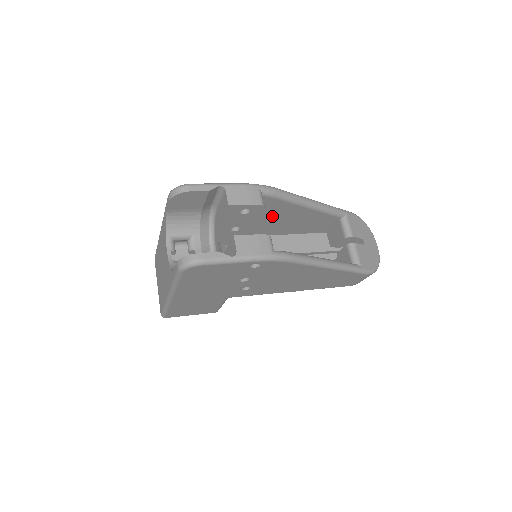
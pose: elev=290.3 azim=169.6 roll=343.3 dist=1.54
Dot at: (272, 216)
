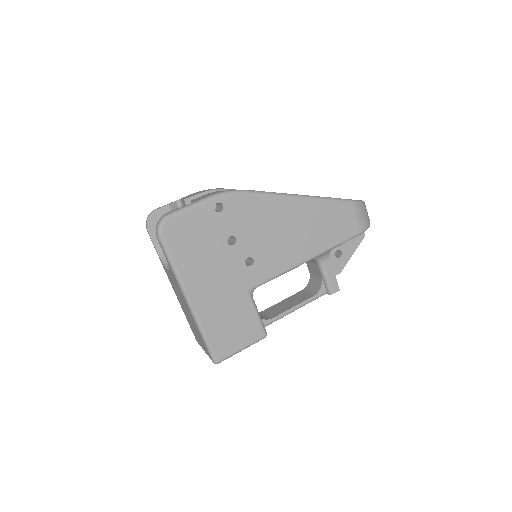
Dot at: occluded
